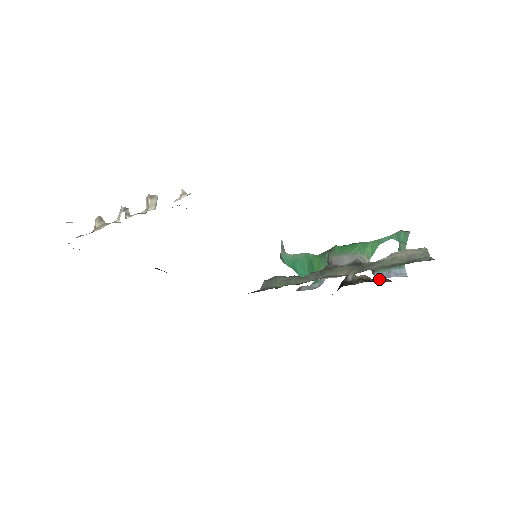
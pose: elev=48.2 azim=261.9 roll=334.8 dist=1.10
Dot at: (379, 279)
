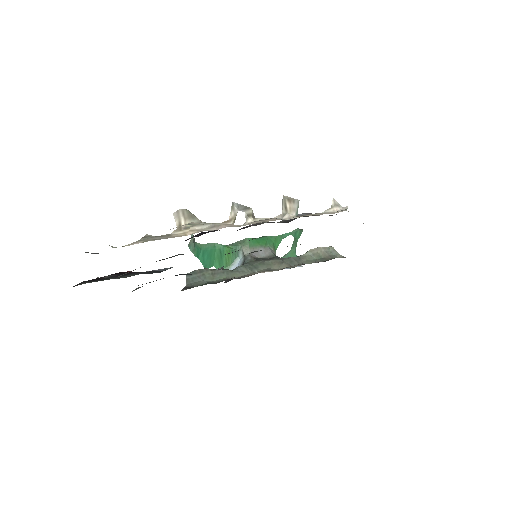
Dot at: occluded
